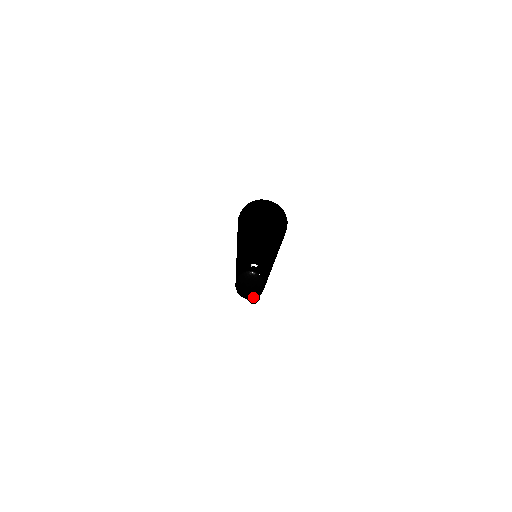
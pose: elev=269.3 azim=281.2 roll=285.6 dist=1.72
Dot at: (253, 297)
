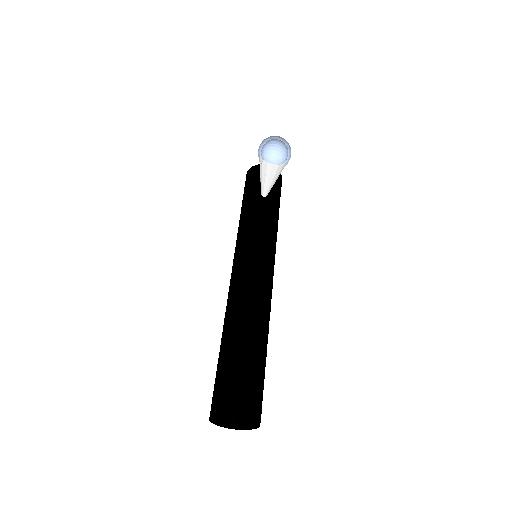
Dot at: occluded
